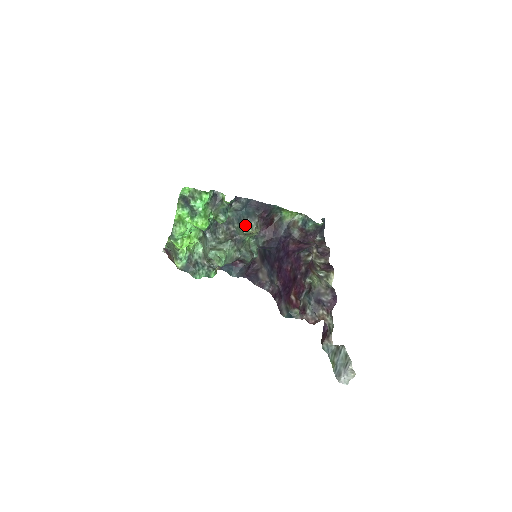
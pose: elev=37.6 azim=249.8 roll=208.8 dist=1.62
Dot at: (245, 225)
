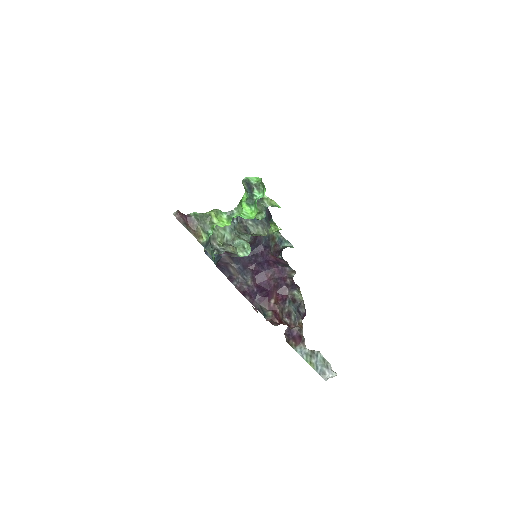
Dot at: (264, 227)
